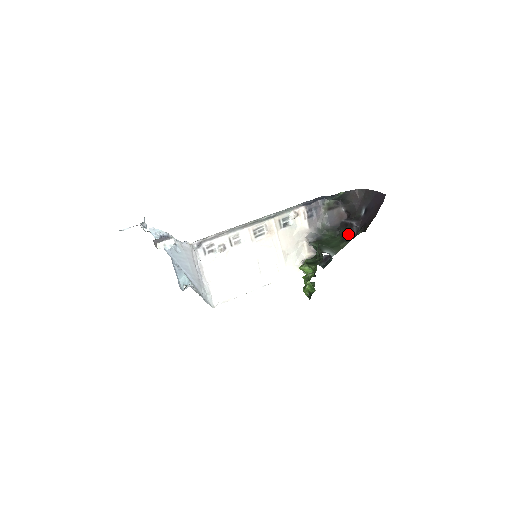
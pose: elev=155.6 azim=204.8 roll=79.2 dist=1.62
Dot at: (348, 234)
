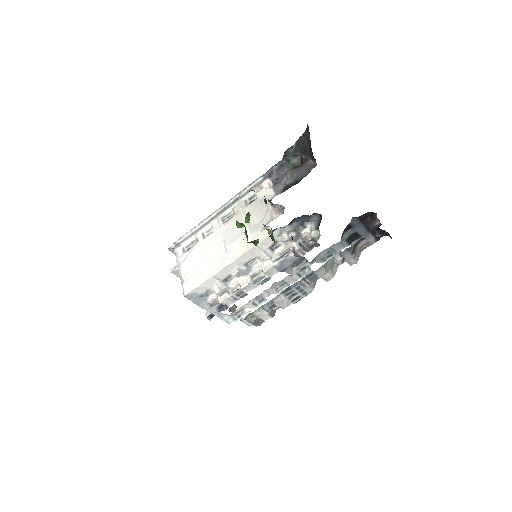
Dot at: occluded
